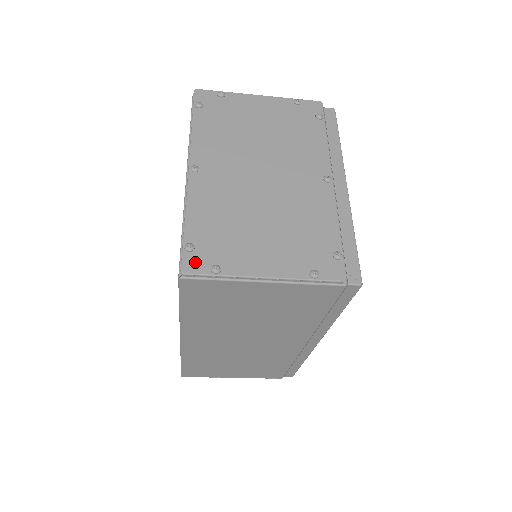
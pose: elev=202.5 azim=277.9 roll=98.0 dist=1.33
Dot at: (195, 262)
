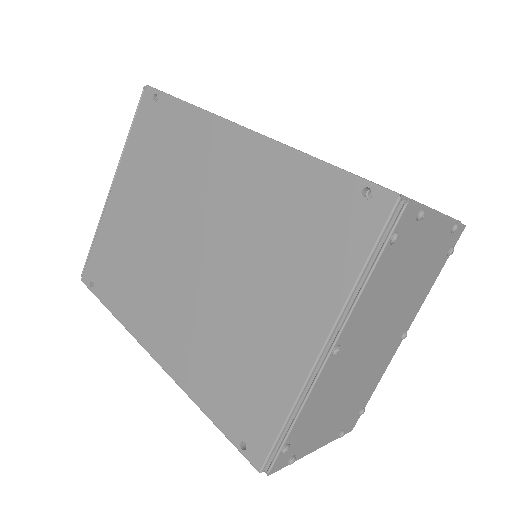
Dot at: (282, 461)
